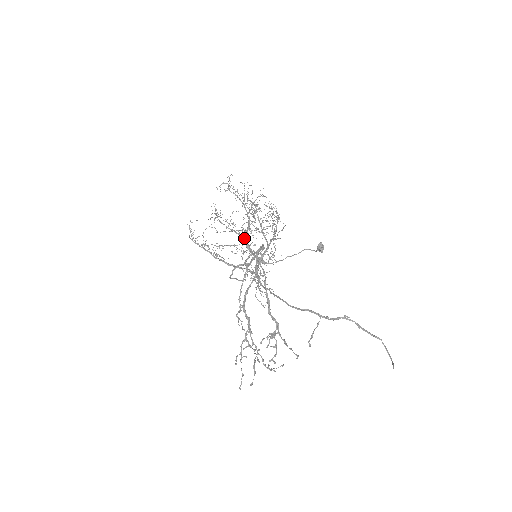
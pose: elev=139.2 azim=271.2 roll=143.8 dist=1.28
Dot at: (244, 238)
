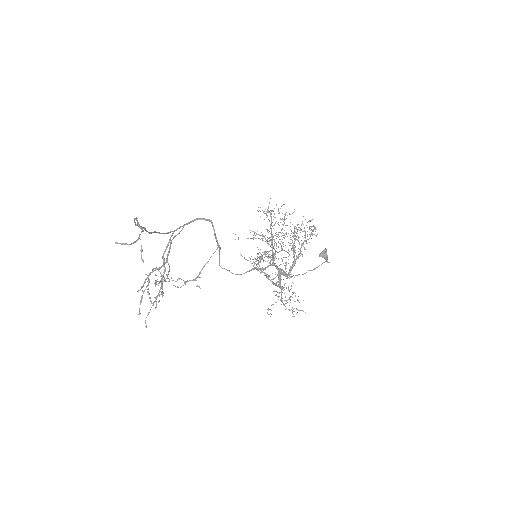
Dot at: occluded
